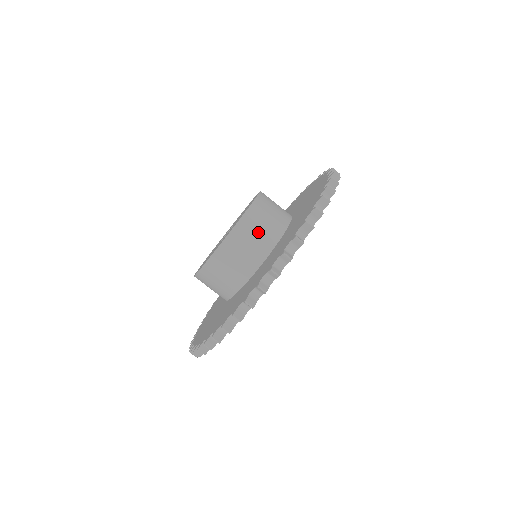
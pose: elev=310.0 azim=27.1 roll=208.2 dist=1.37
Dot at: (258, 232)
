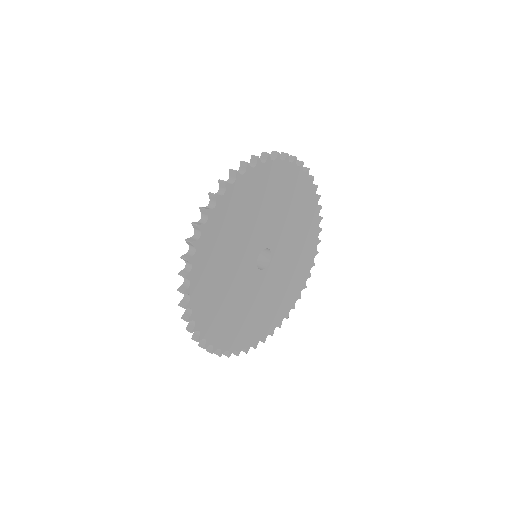
Dot at: occluded
